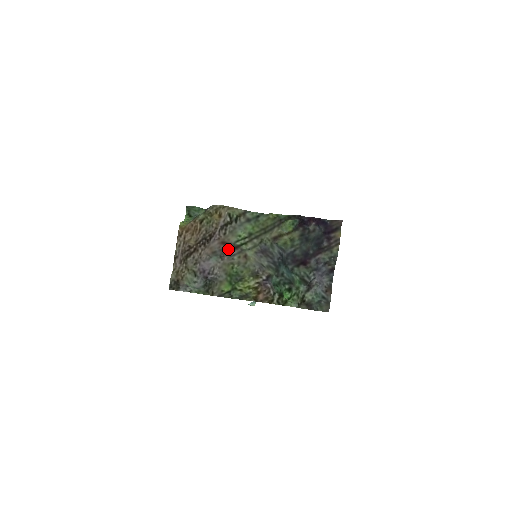
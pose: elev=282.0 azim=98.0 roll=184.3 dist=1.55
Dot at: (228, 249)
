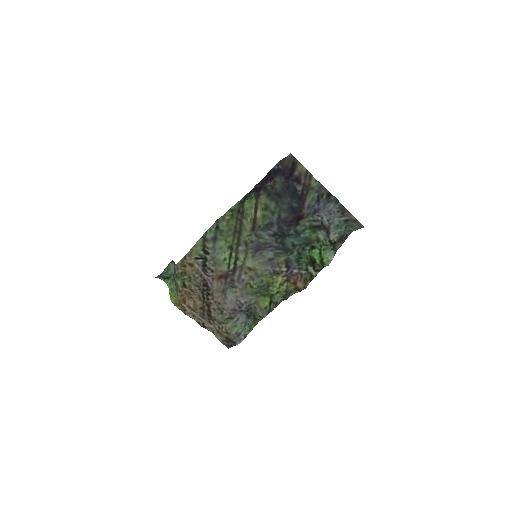
Dot at: (229, 276)
